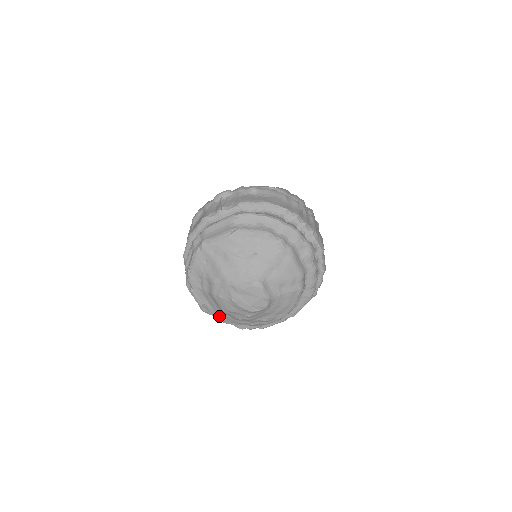
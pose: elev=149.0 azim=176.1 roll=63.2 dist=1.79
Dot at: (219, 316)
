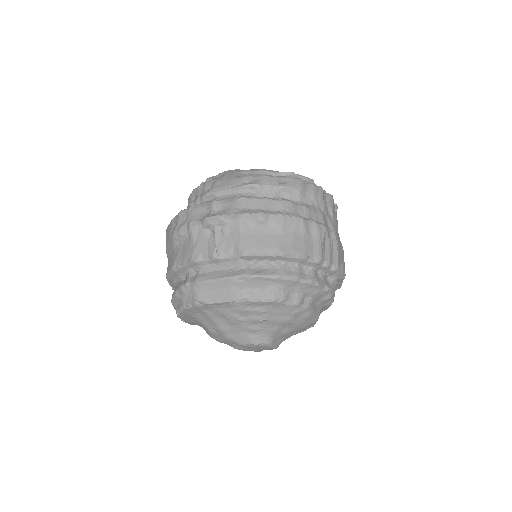
Dot at: occluded
